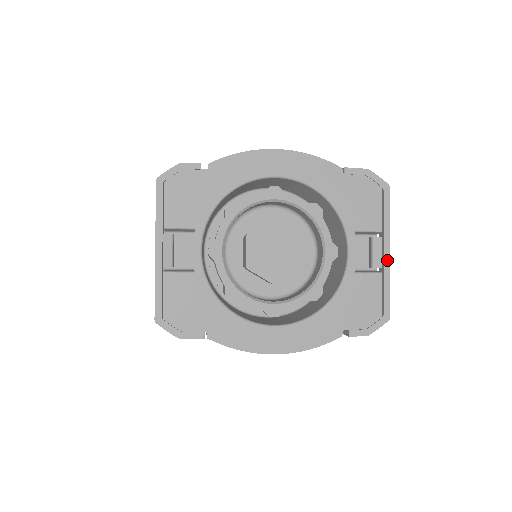
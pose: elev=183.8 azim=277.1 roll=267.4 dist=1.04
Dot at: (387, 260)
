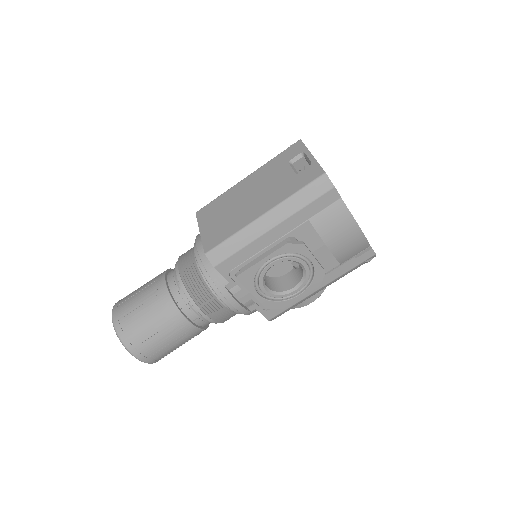
Dot at: occluded
